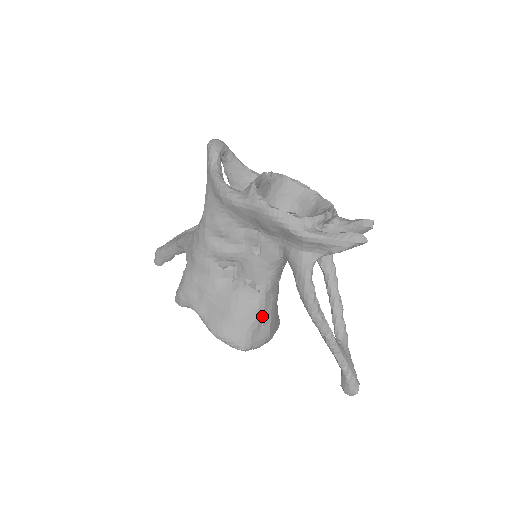
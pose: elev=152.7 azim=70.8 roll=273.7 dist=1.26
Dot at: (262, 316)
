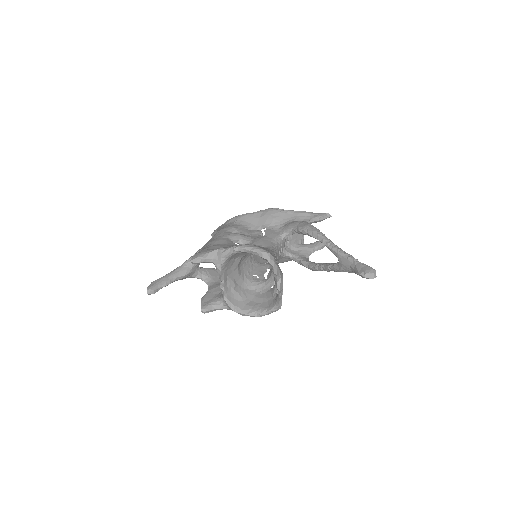
Dot at: (275, 257)
